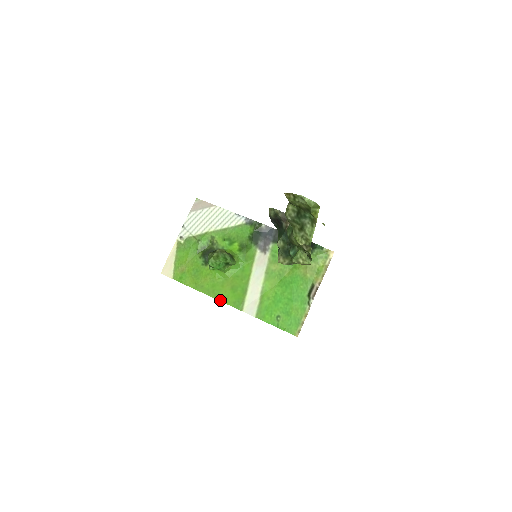
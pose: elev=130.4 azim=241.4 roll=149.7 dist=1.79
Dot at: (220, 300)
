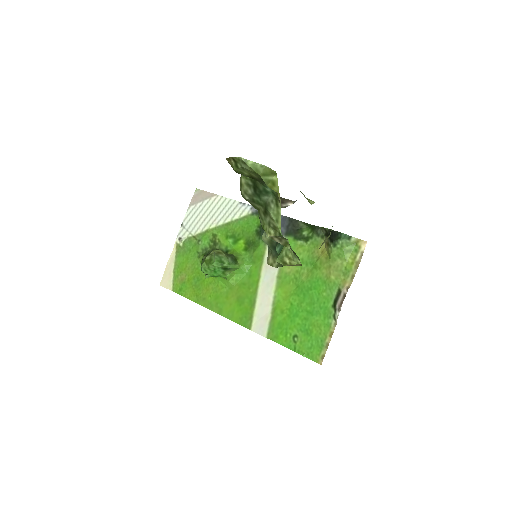
Dot at: (224, 316)
